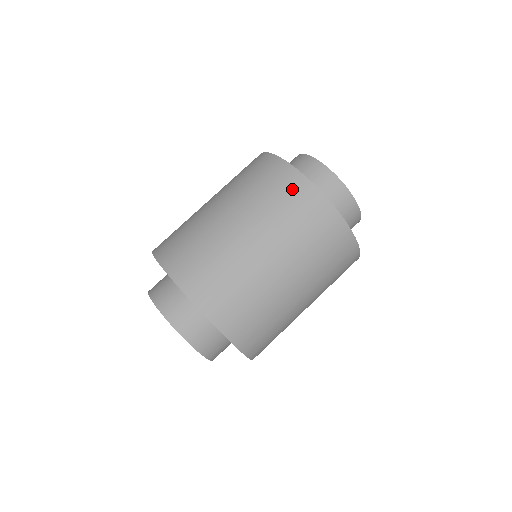
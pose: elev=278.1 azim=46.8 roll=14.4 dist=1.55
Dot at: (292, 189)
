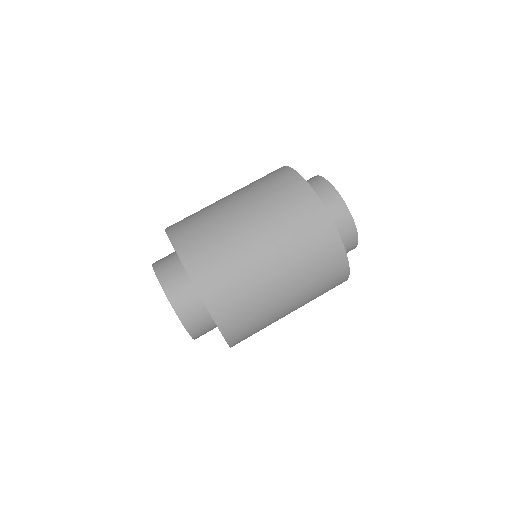
Dot at: (276, 174)
